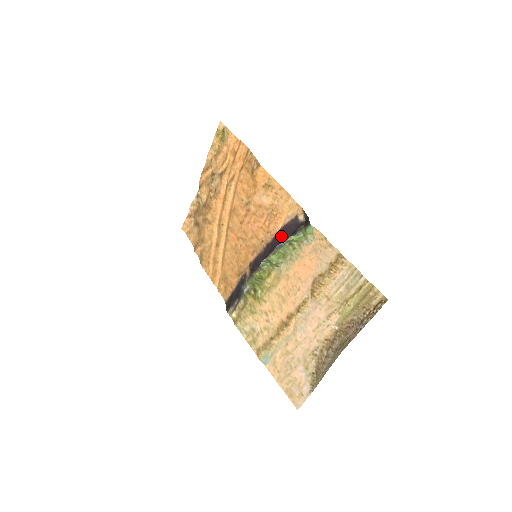
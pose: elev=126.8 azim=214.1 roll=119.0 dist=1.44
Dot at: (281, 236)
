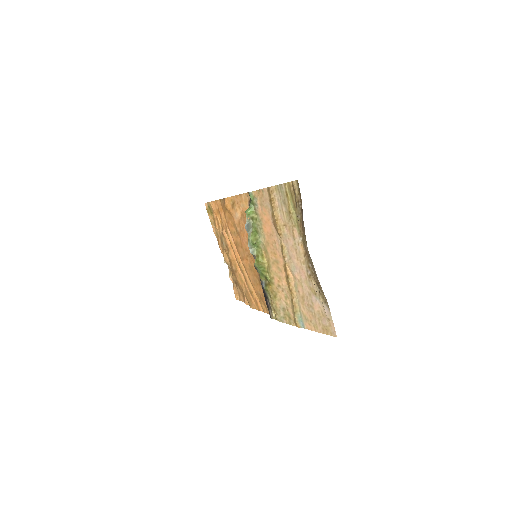
Dot at: occluded
